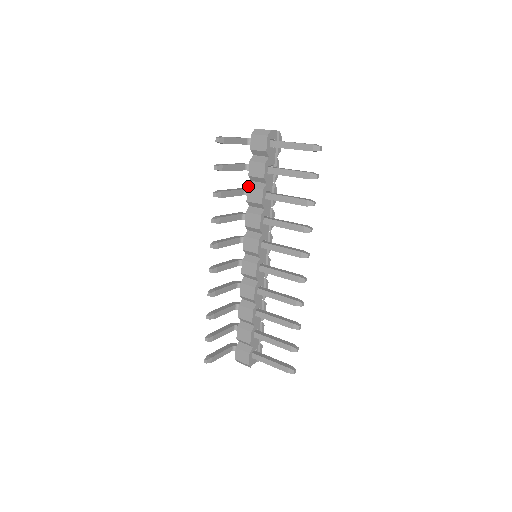
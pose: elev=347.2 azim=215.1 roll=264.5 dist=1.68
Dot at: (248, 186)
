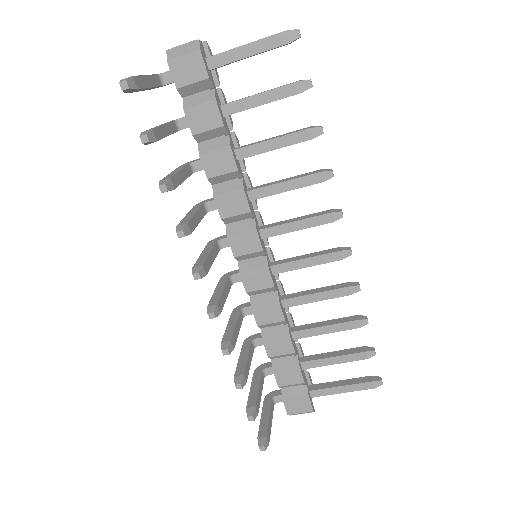
Dot at: (199, 153)
